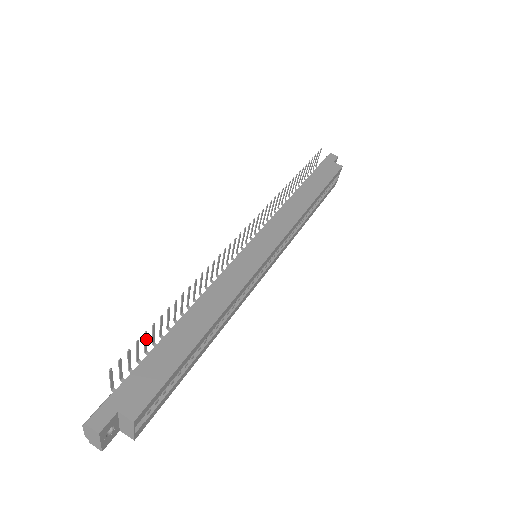
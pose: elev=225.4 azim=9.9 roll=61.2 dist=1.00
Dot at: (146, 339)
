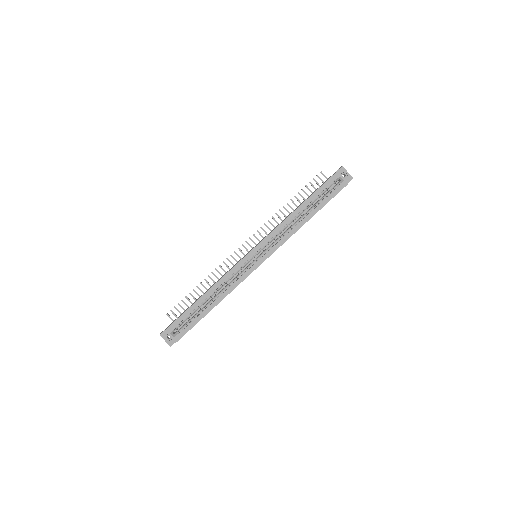
Dot at: (185, 303)
